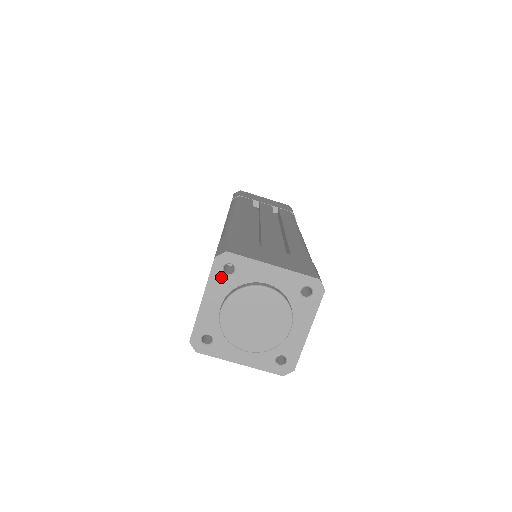
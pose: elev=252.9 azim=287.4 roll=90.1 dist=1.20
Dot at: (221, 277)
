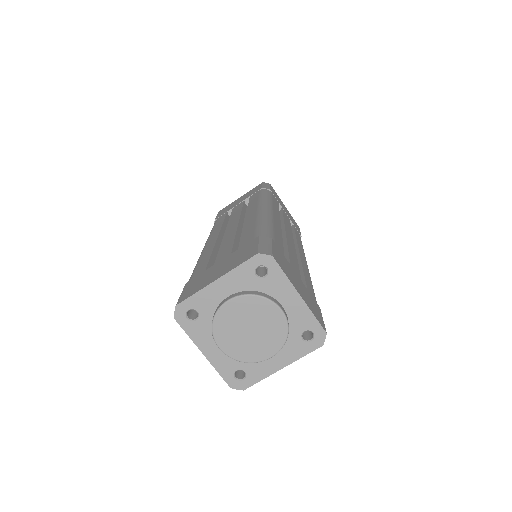
Dot at: (249, 273)
